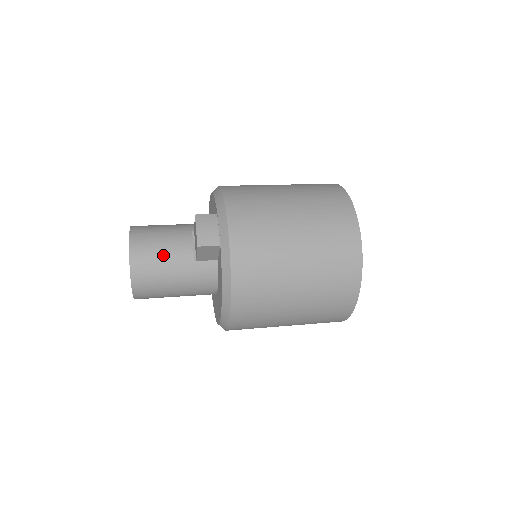
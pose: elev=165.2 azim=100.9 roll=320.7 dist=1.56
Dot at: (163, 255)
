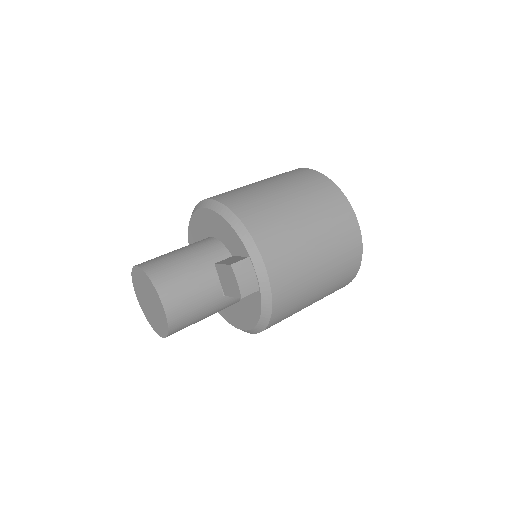
Dot at: (196, 302)
